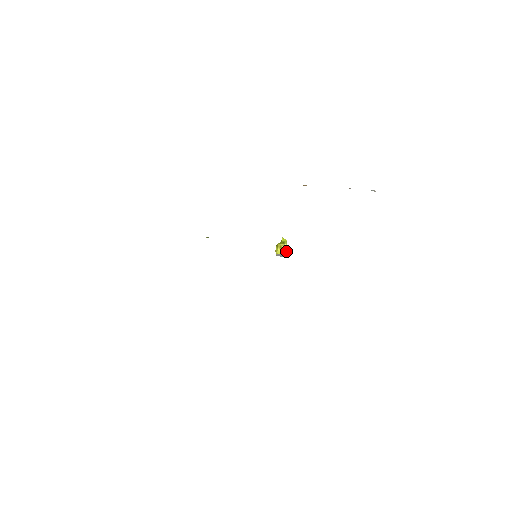
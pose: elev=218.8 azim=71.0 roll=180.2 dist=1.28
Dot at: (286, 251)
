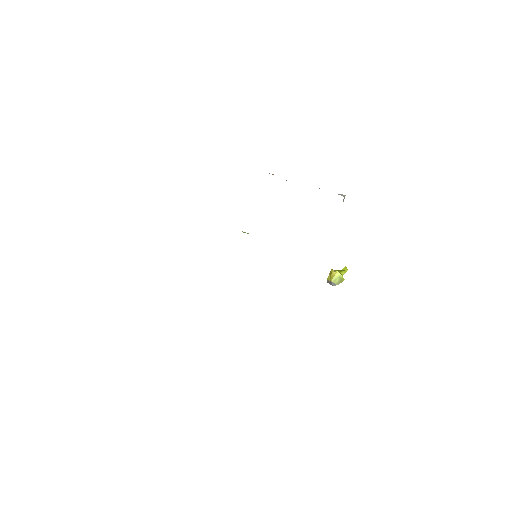
Dot at: (334, 279)
